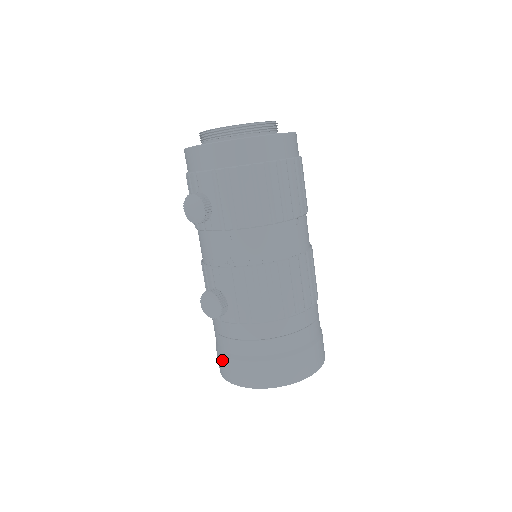
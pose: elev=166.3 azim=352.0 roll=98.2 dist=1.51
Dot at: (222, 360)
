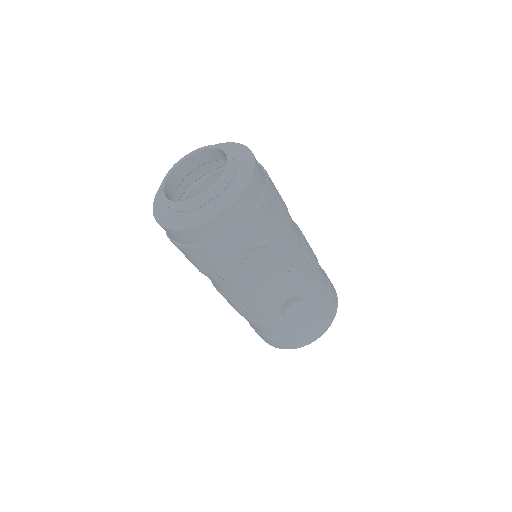
Dot at: (295, 339)
